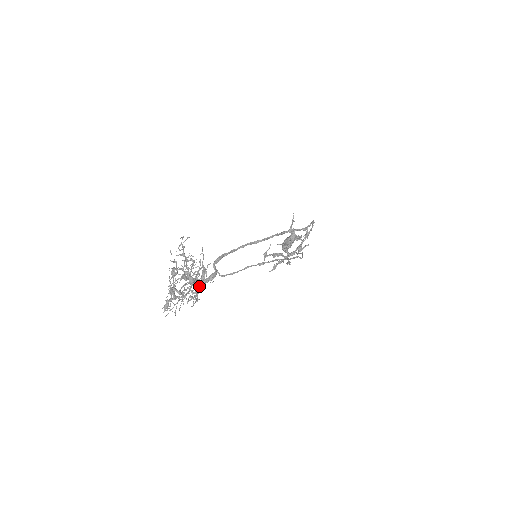
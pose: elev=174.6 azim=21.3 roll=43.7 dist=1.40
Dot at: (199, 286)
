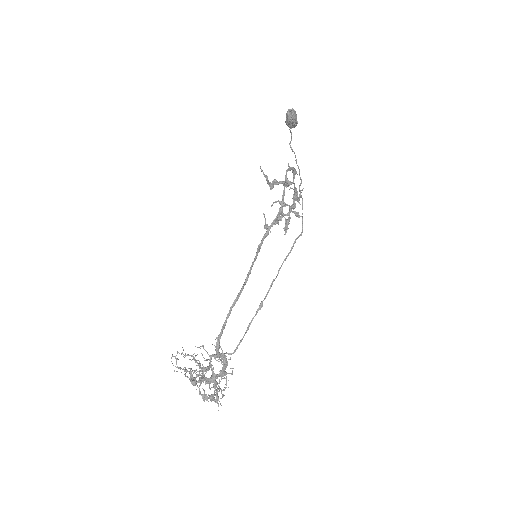
Dot at: occluded
